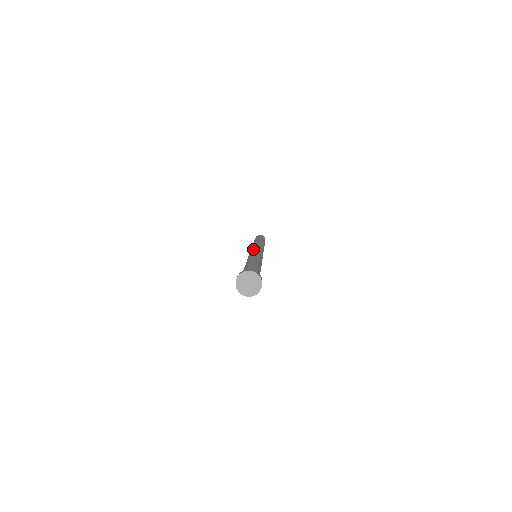
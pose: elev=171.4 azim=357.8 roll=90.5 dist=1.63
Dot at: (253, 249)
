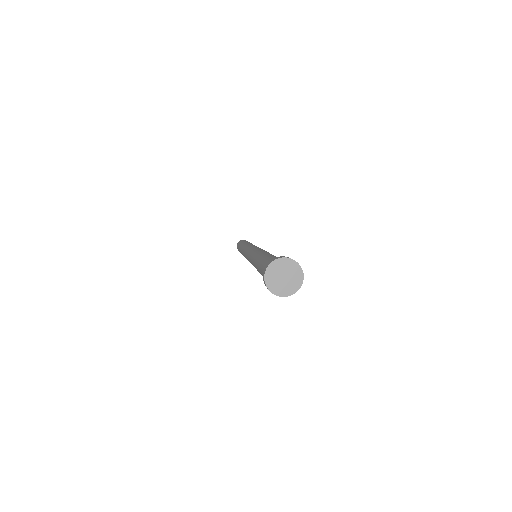
Dot at: (251, 248)
